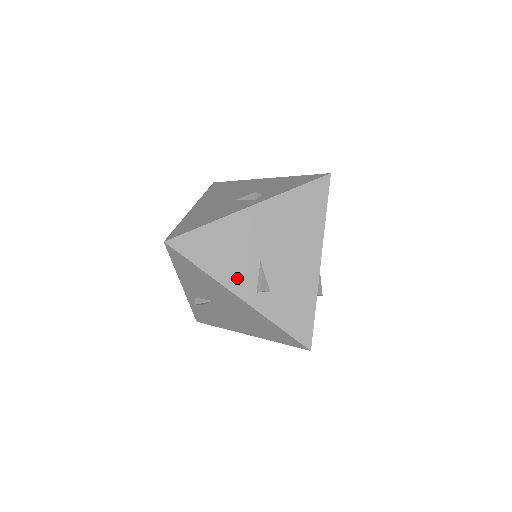
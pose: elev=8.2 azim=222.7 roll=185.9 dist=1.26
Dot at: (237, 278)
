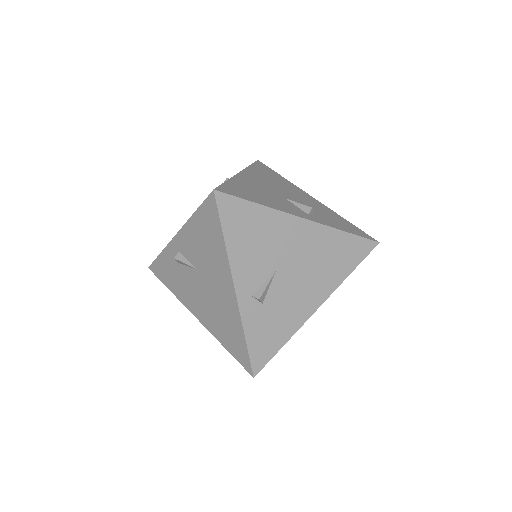
Dot at: (247, 271)
